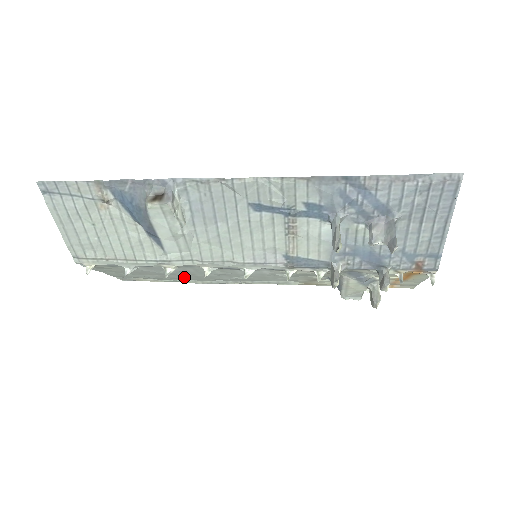
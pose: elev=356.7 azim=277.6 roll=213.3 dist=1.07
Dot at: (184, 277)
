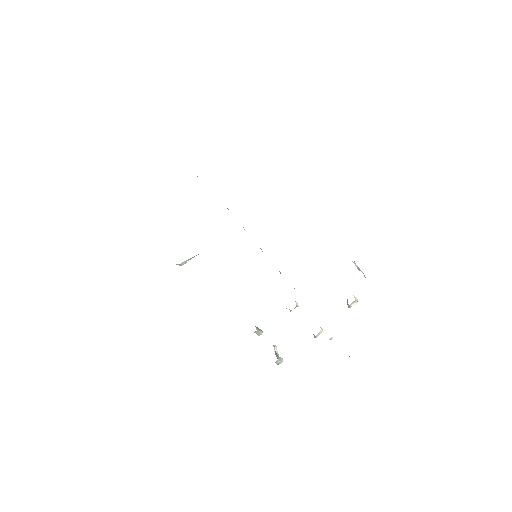
Dot at: occluded
